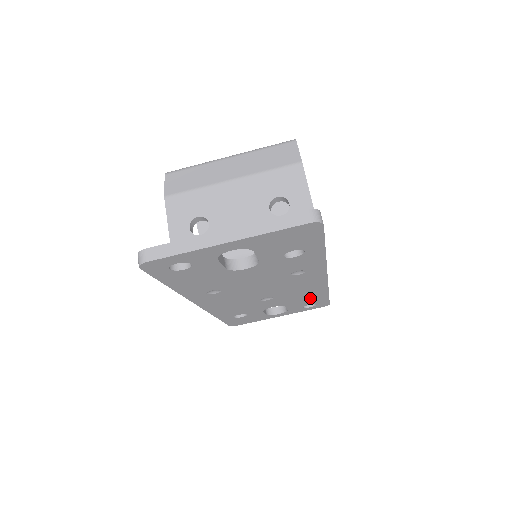
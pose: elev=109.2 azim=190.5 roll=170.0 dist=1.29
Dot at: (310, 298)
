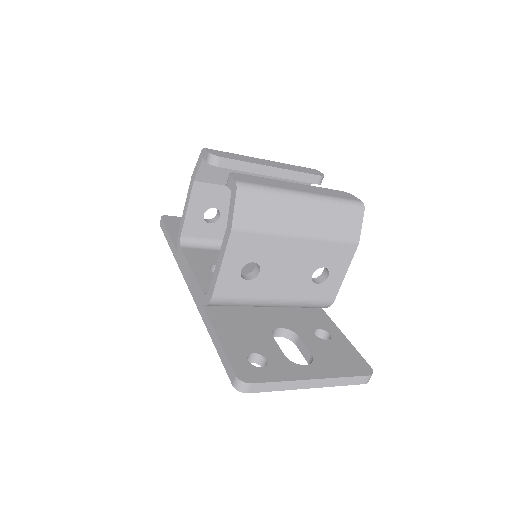
Dot at: occluded
